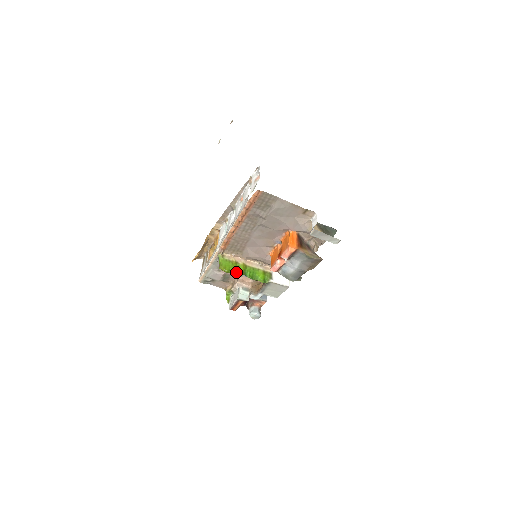
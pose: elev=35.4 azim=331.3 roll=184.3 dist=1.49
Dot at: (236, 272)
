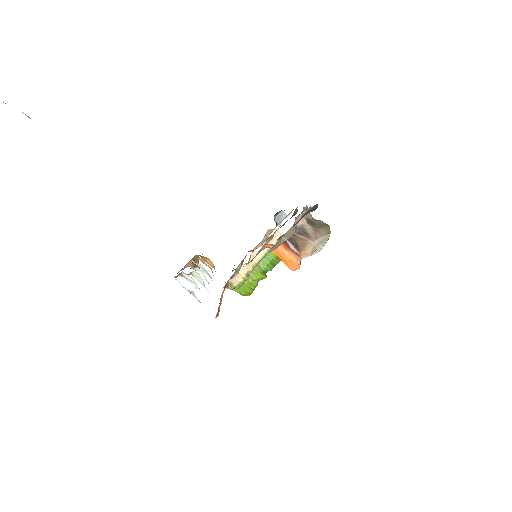
Dot at: (258, 281)
